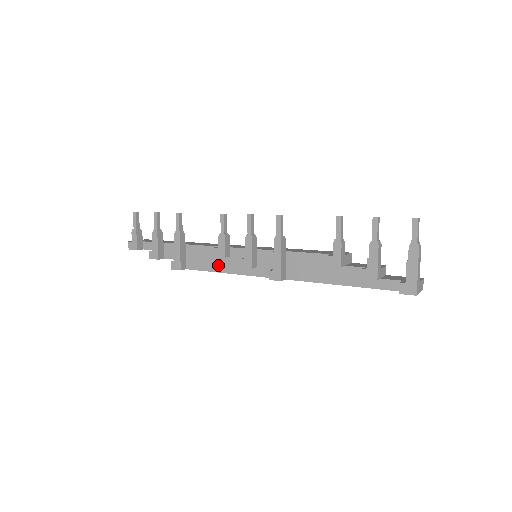
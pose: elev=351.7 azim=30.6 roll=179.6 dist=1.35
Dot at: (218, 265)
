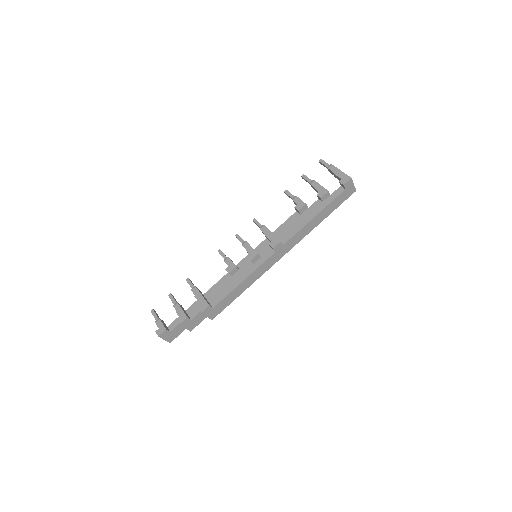
Dot at: (235, 282)
